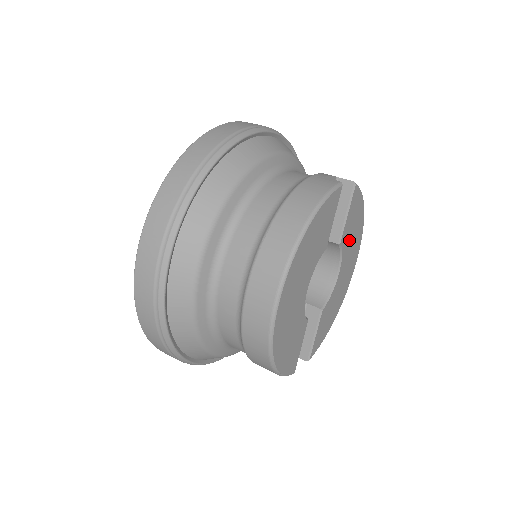
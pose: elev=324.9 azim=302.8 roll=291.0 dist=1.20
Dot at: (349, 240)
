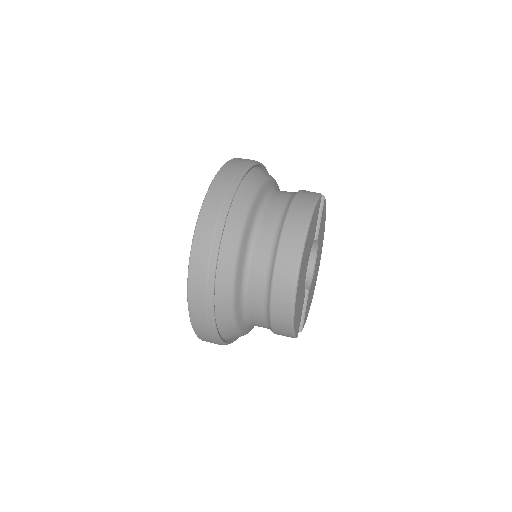
Dot at: (320, 239)
